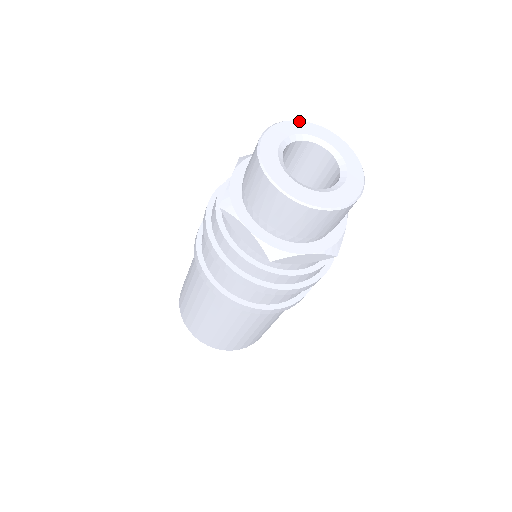
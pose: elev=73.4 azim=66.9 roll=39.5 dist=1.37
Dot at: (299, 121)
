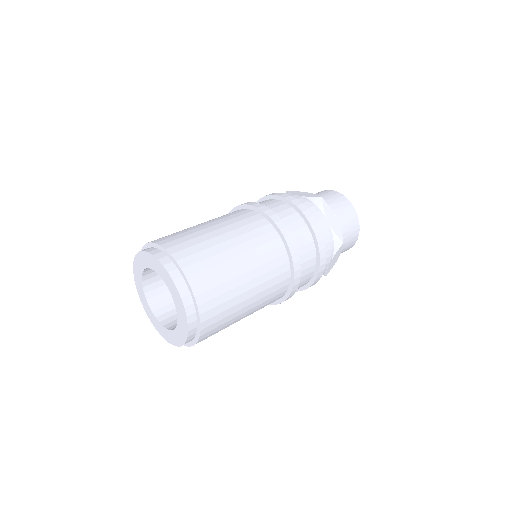
Dot at: occluded
